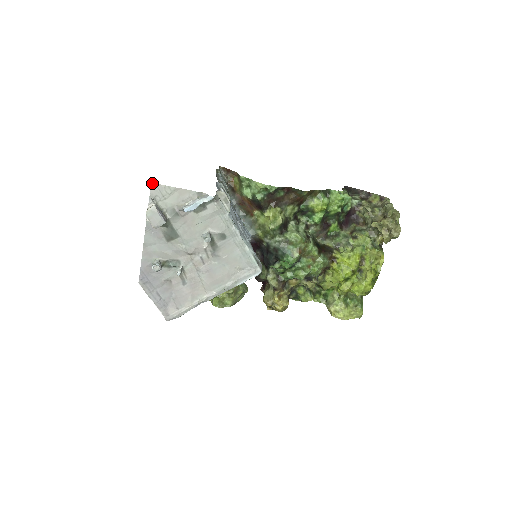
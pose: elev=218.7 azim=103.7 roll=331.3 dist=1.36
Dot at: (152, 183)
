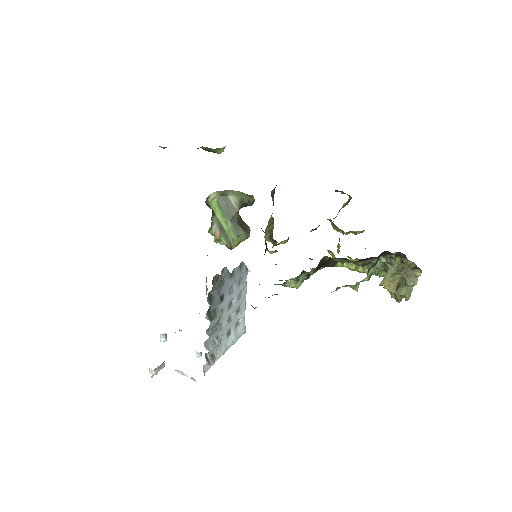
Dot at: occluded
